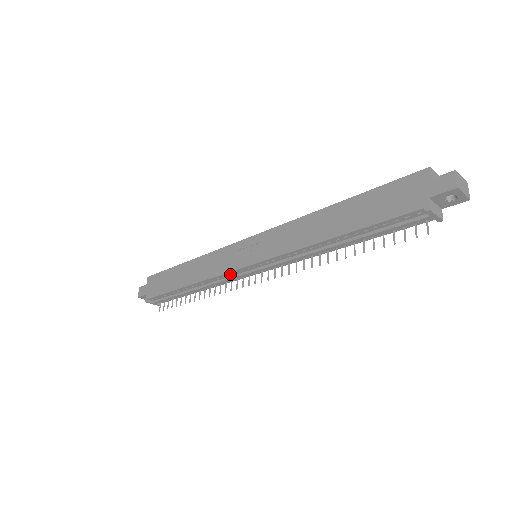
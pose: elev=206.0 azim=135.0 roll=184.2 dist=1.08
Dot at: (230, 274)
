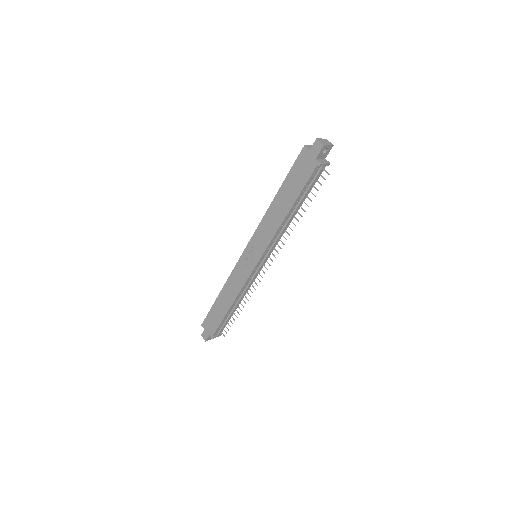
Dot at: (250, 277)
